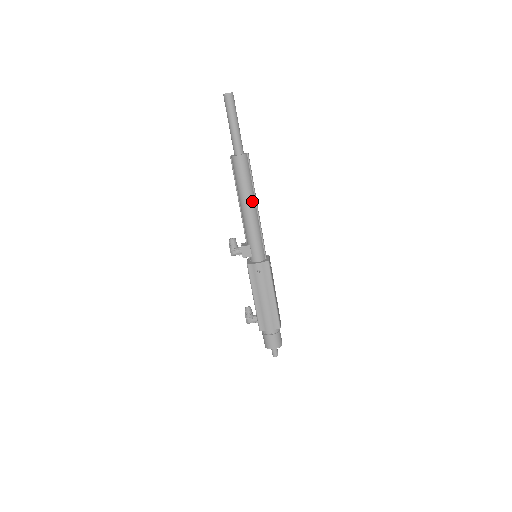
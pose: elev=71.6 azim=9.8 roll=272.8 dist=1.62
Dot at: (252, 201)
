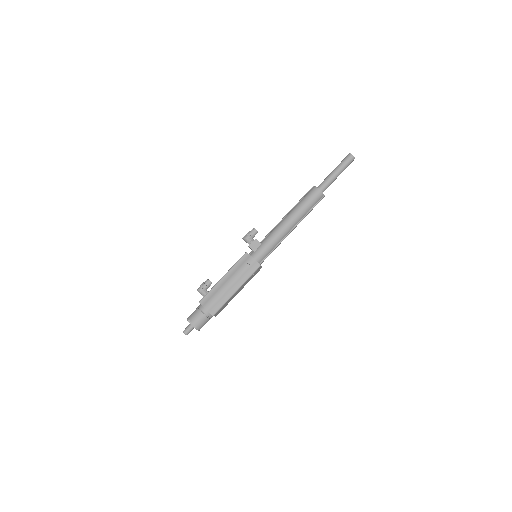
Dot at: (295, 221)
